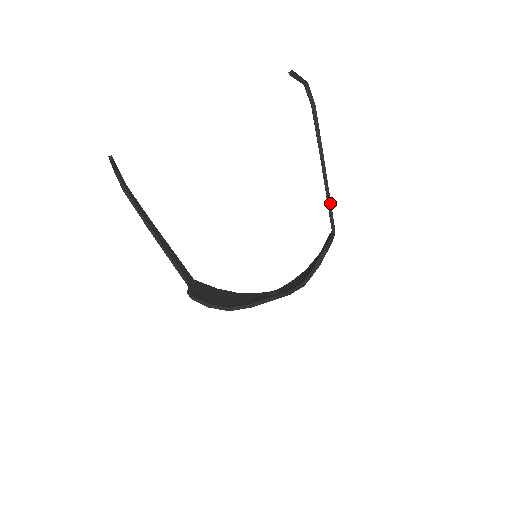
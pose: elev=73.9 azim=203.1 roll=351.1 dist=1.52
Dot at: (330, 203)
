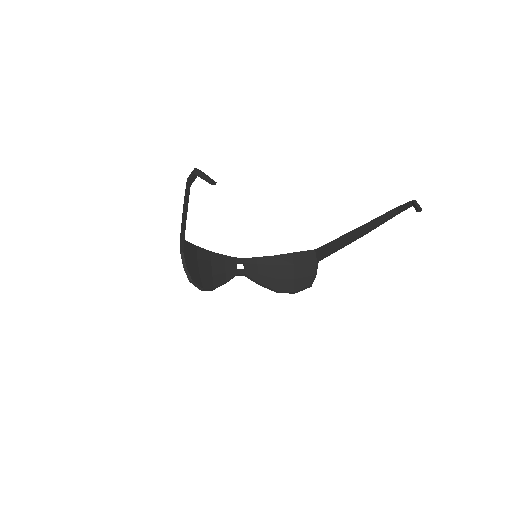
Dot at: occluded
